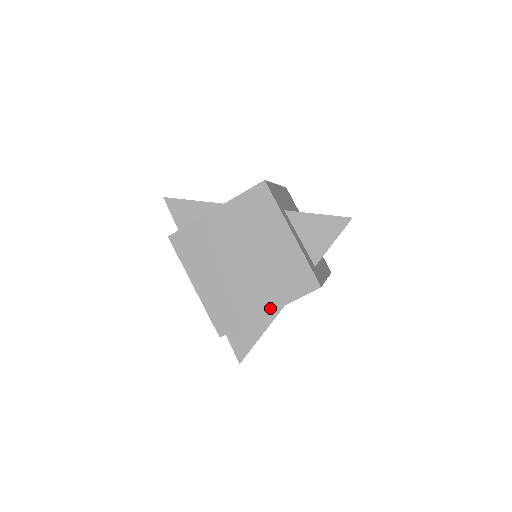
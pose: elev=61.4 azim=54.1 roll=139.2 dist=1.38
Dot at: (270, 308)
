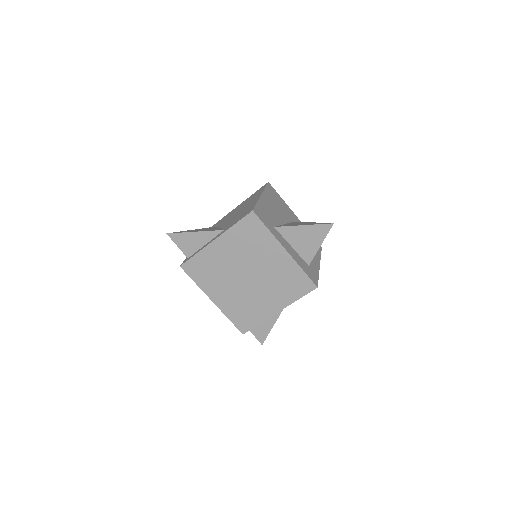
Dot at: (279, 308)
